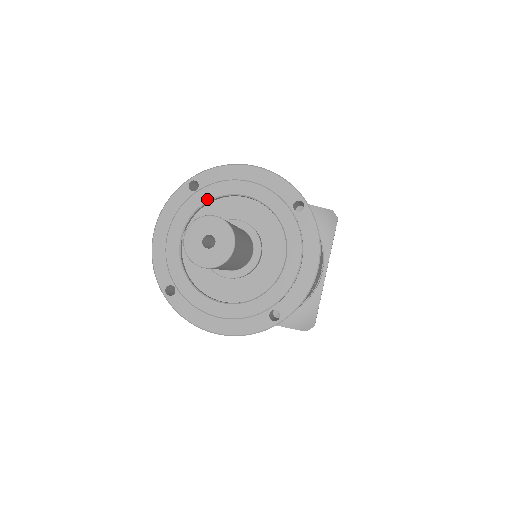
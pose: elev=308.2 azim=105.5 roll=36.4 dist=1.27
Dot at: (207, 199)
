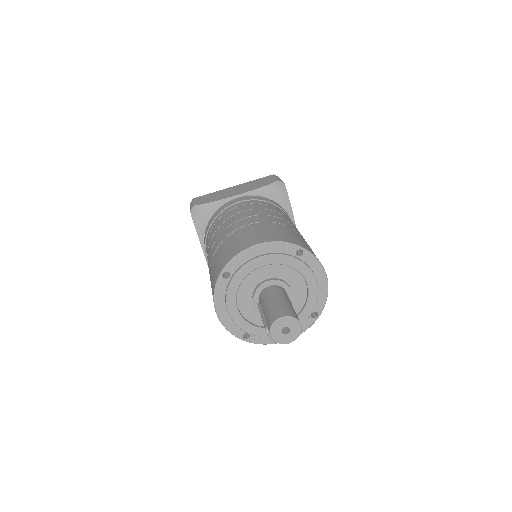
Dot at: (241, 280)
